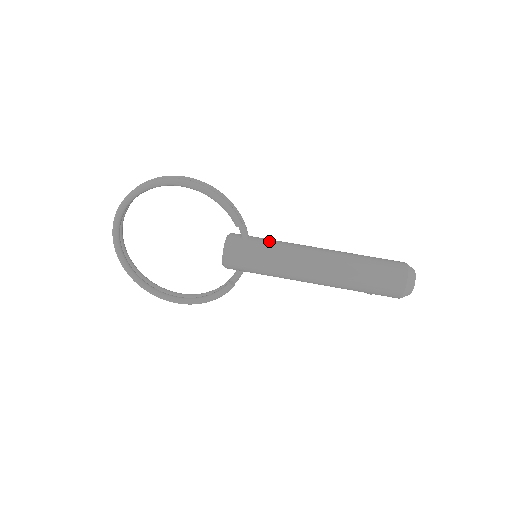
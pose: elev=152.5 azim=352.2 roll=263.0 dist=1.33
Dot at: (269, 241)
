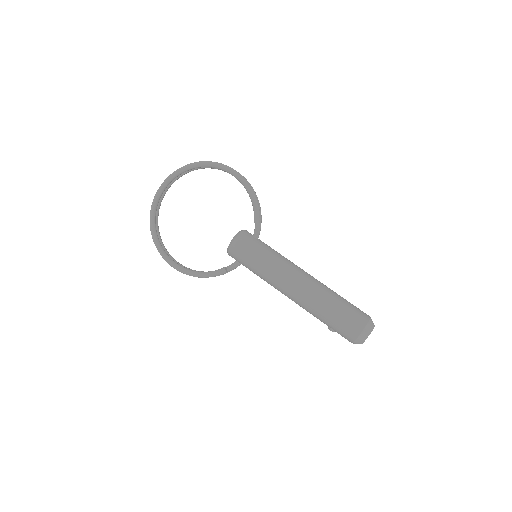
Dot at: occluded
